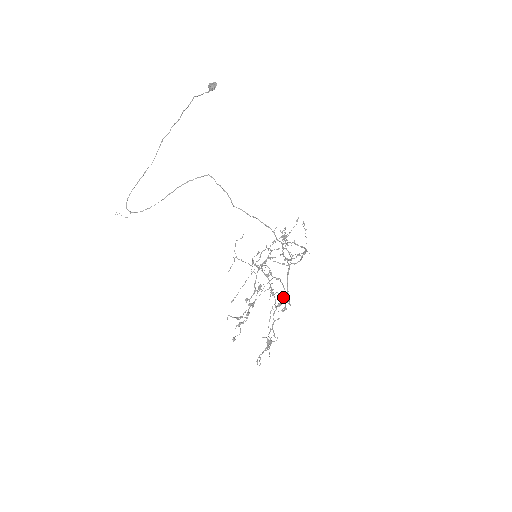
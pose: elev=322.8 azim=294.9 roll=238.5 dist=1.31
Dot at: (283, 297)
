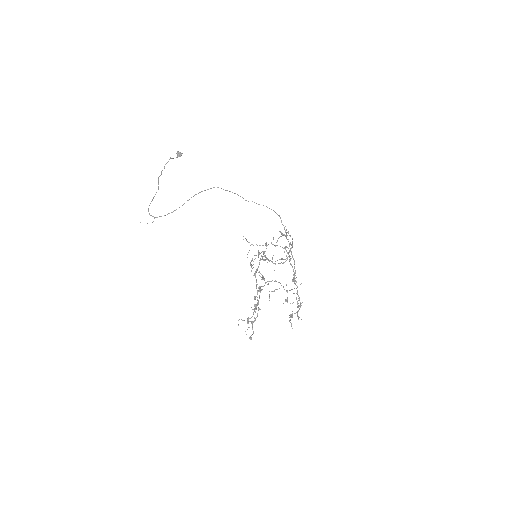
Dot at: occluded
